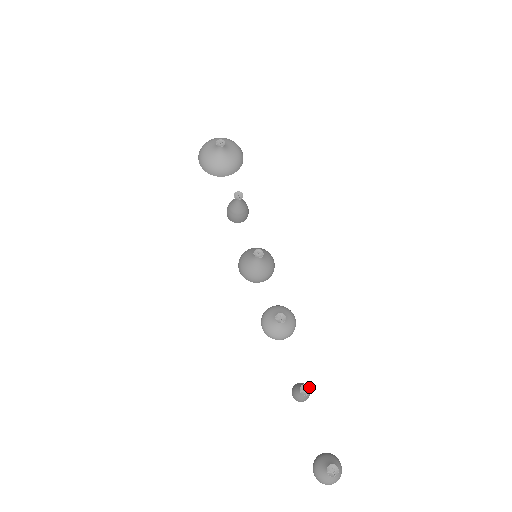
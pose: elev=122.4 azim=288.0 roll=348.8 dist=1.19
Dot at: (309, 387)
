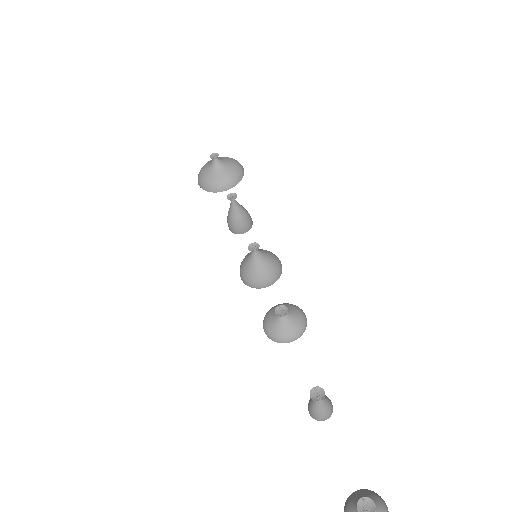
Dot at: (322, 390)
